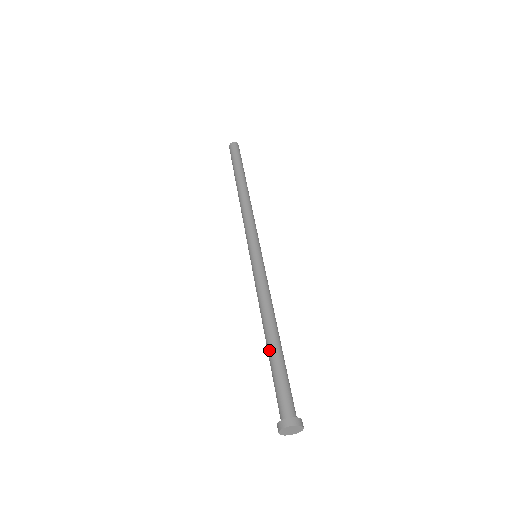
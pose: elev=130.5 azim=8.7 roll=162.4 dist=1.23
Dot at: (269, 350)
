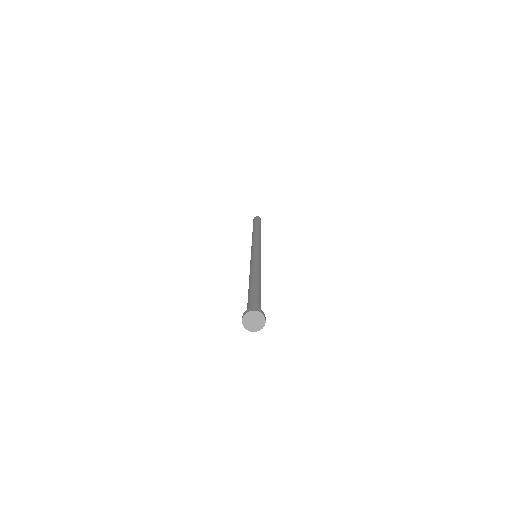
Dot at: (250, 286)
